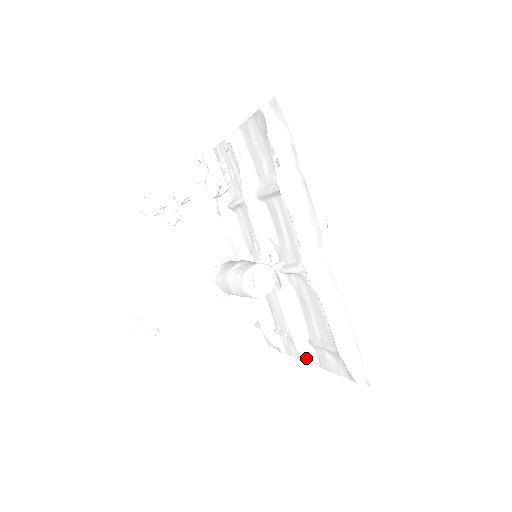
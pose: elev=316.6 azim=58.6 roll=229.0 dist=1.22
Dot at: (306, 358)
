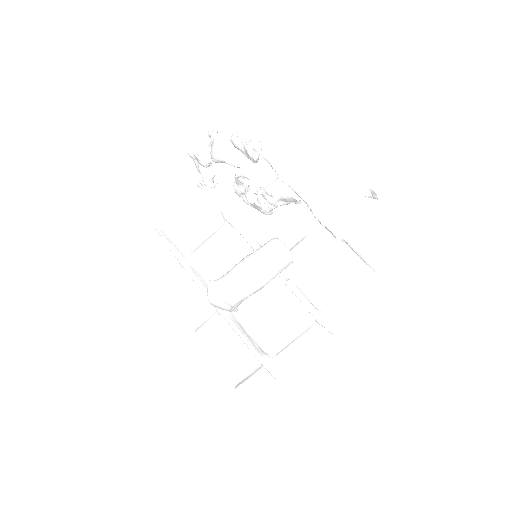
Dot at: (336, 334)
